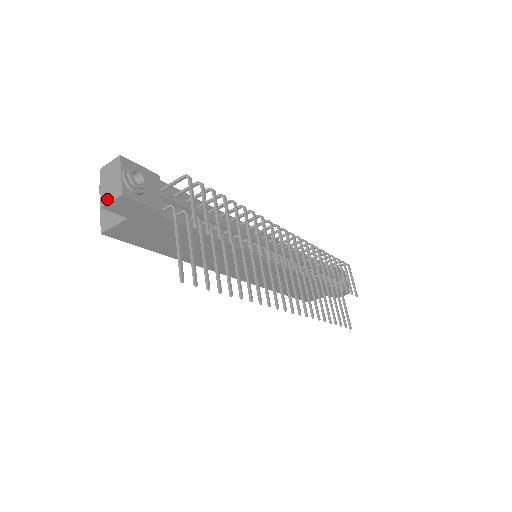
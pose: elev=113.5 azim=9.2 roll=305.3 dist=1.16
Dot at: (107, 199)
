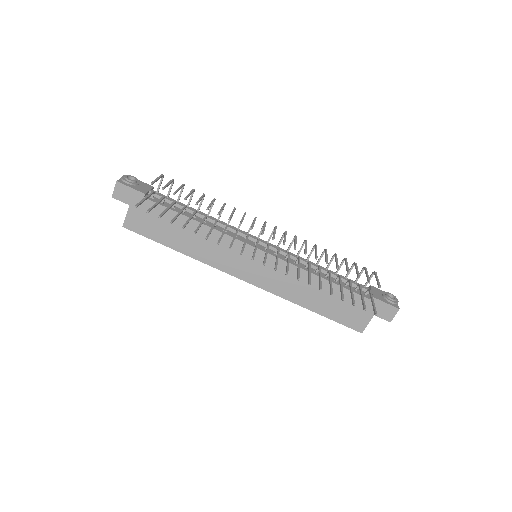
Dot at: (114, 191)
